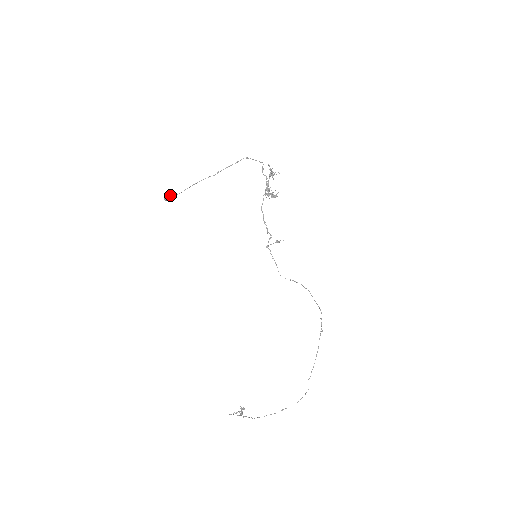
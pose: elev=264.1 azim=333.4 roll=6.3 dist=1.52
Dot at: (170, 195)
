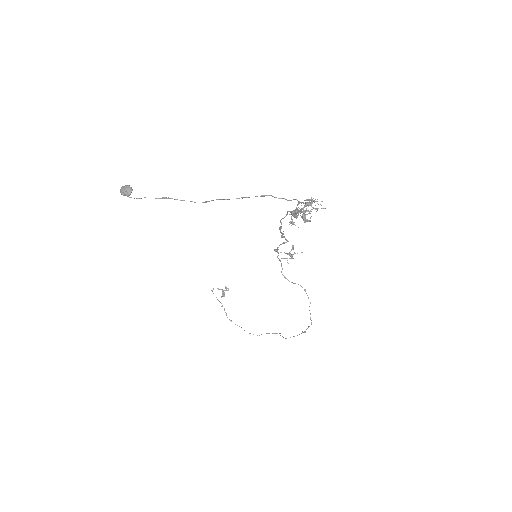
Dot at: (128, 195)
